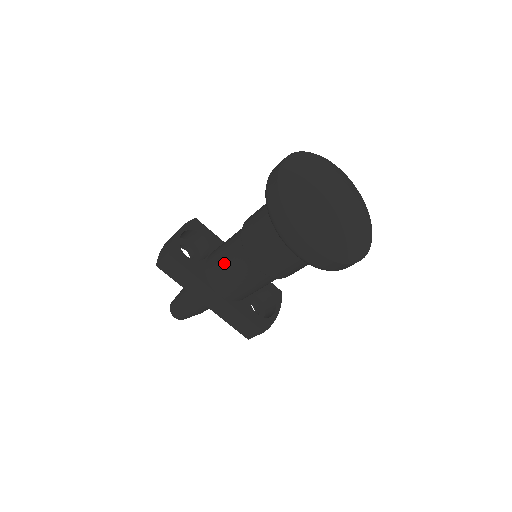
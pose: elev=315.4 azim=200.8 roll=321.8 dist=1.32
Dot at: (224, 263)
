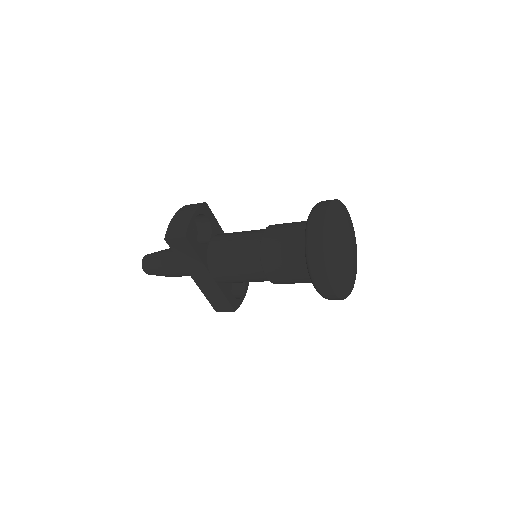
Dot at: (232, 258)
